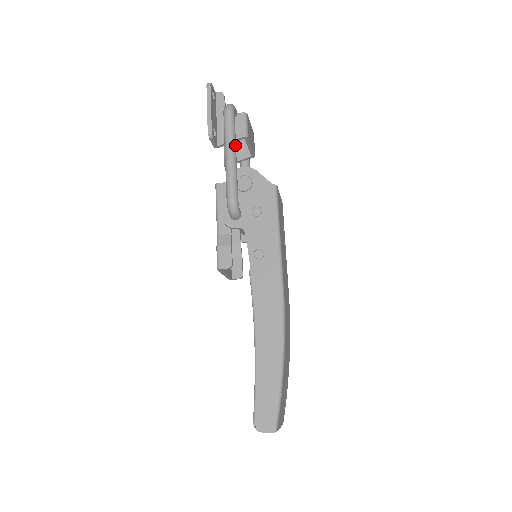
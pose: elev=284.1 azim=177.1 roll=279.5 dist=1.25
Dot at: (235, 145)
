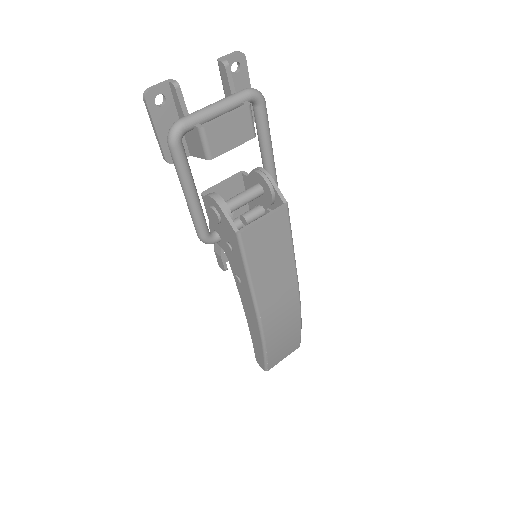
Dot at: (189, 185)
